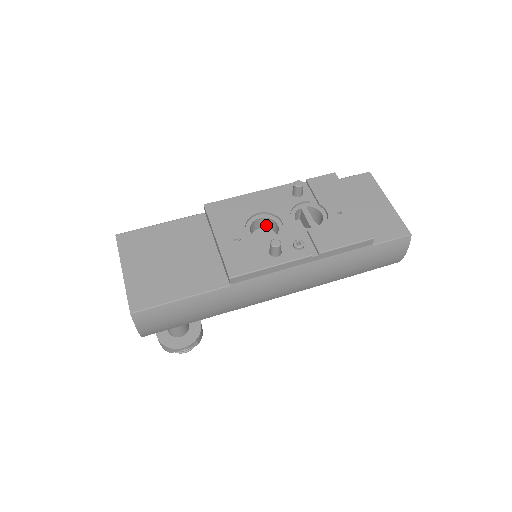
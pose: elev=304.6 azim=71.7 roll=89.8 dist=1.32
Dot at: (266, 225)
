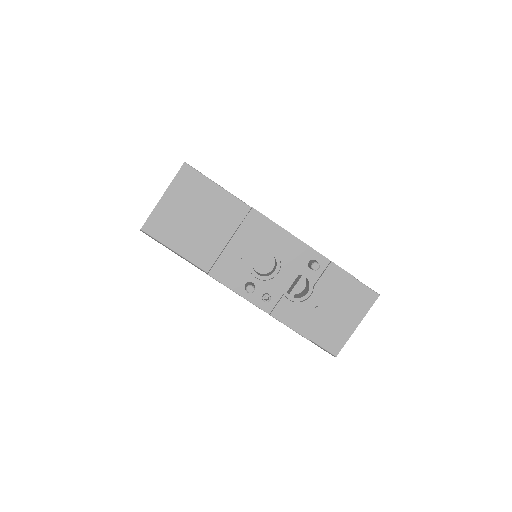
Dot at: (274, 257)
